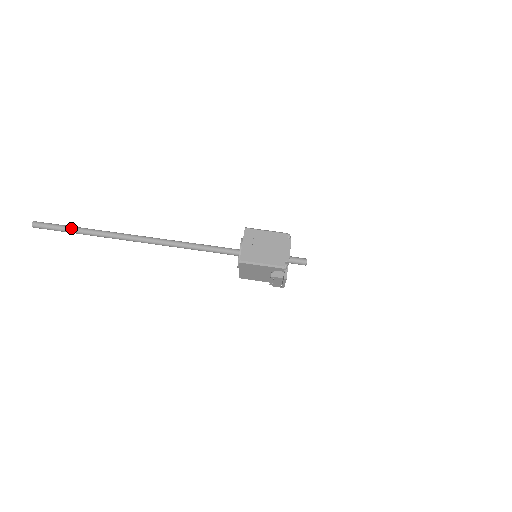
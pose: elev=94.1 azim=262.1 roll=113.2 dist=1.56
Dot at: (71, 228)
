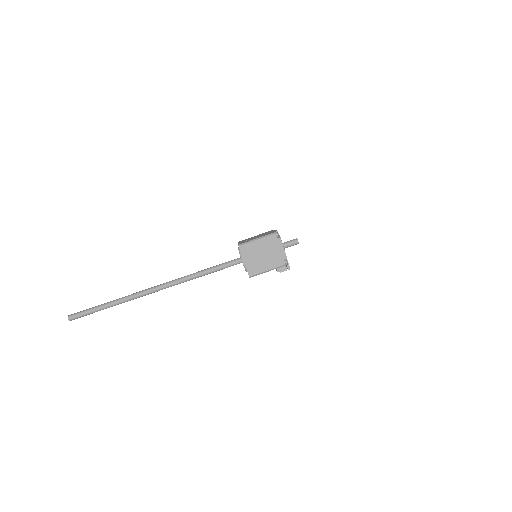
Dot at: (101, 308)
